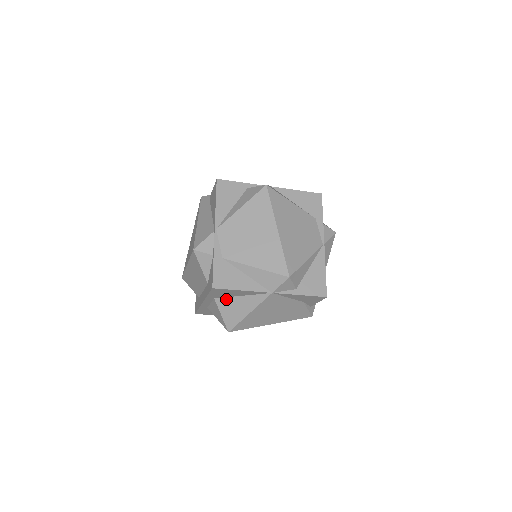
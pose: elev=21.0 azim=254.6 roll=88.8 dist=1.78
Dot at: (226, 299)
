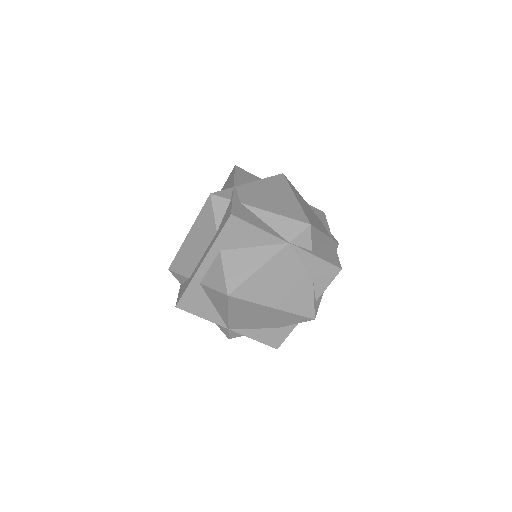
Dot at: (234, 251)
